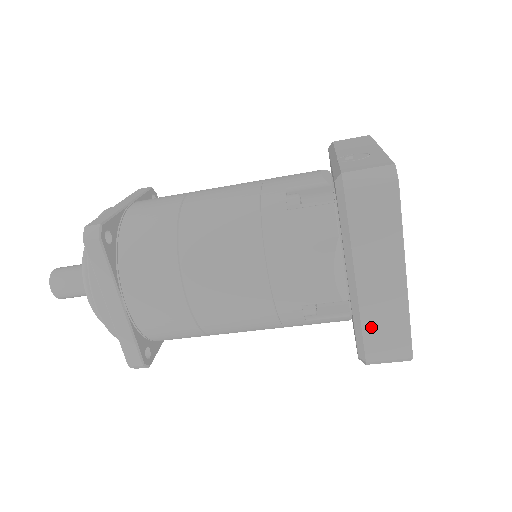
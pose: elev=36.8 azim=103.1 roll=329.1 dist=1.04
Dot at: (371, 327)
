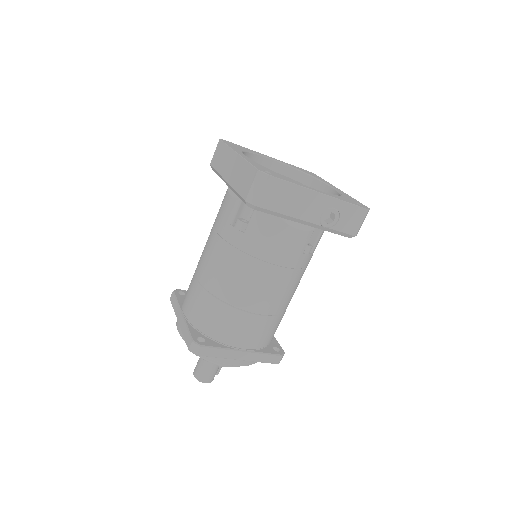
Dot at: (238, 185)
